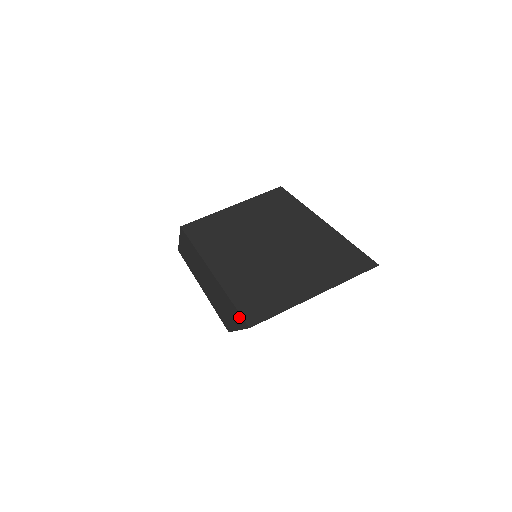
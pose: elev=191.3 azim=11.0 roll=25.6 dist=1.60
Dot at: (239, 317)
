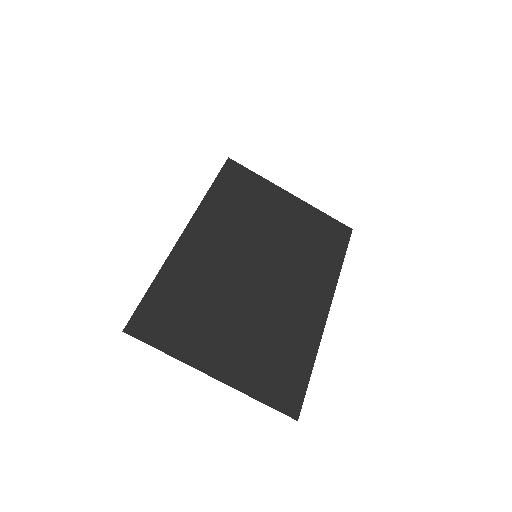
Dot at: occluded
